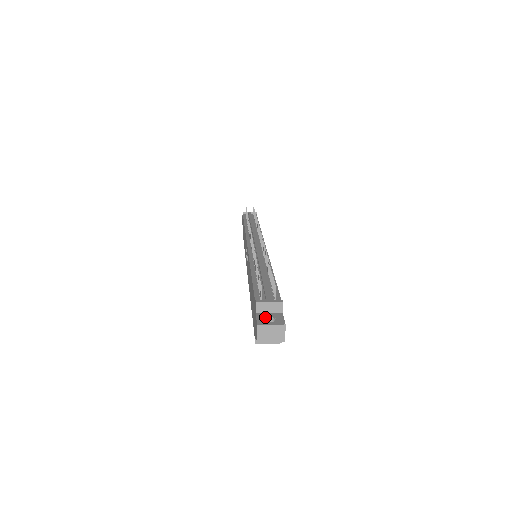
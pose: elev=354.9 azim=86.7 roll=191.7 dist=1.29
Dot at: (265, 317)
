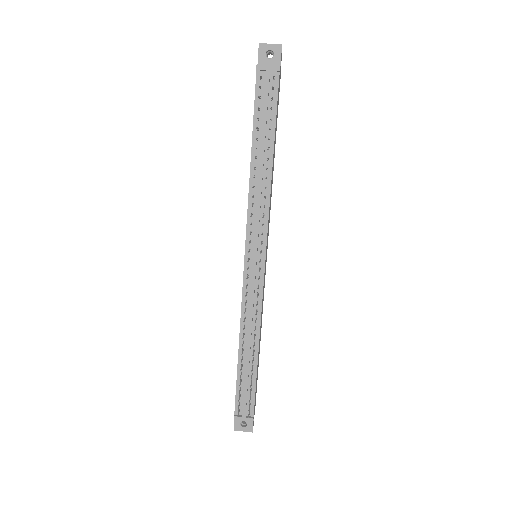
Dot at: (240, 421)
